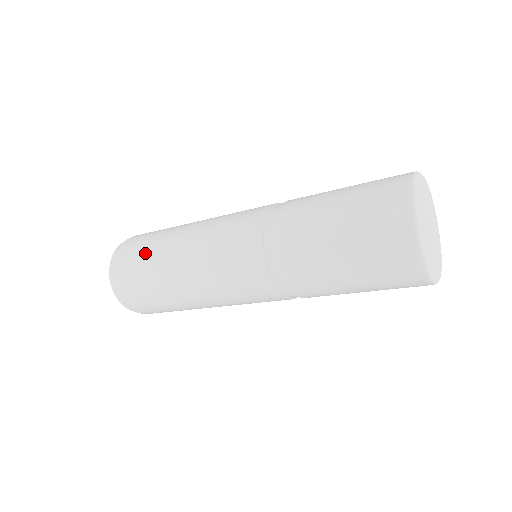
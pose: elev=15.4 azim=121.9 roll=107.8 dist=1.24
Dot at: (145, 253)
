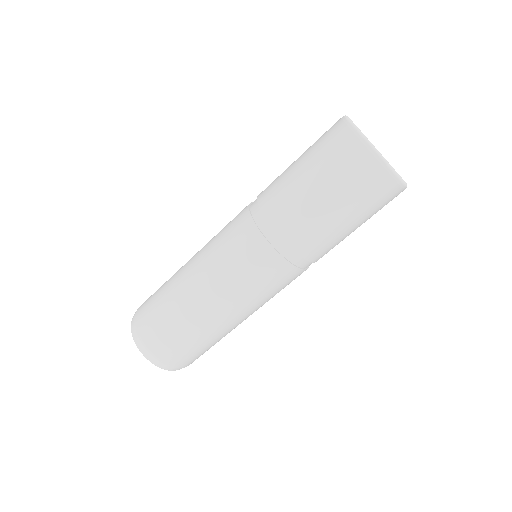
Dot at: (160, 302)
